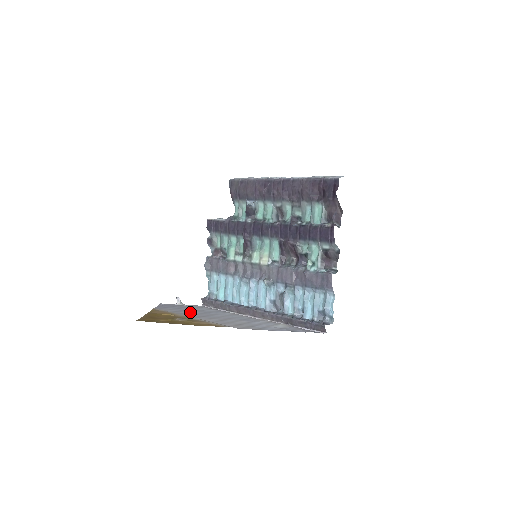
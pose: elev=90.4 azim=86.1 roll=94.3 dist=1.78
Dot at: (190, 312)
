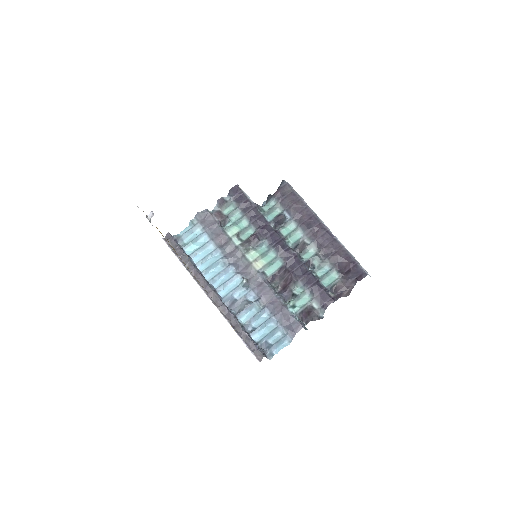
Dot at: occluded
